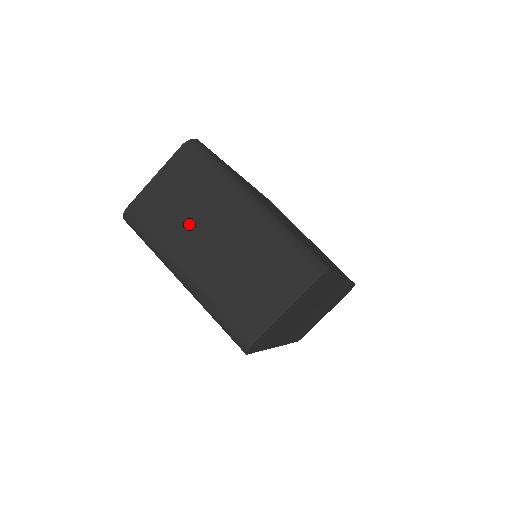
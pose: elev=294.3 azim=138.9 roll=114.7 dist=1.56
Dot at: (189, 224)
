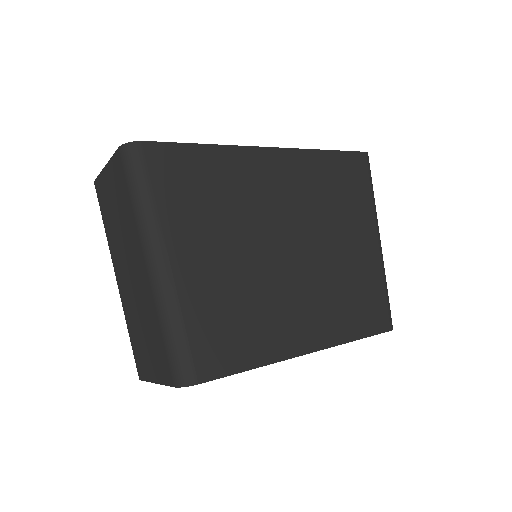
Dot at: (119, 238)
